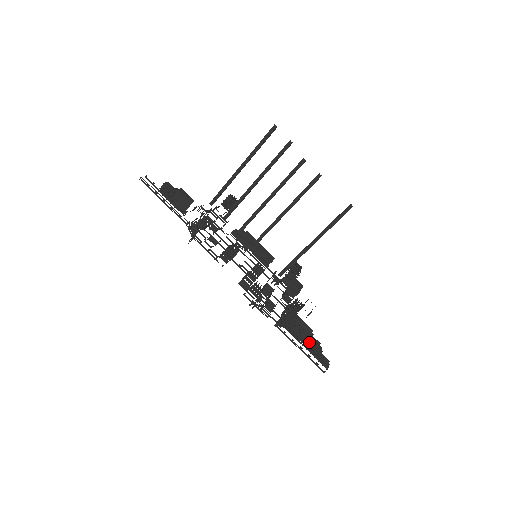
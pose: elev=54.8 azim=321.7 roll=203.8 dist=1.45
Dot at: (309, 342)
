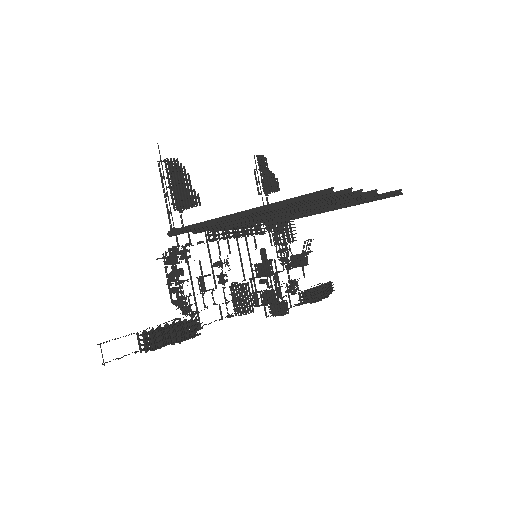
Dot at: (324, 296)
